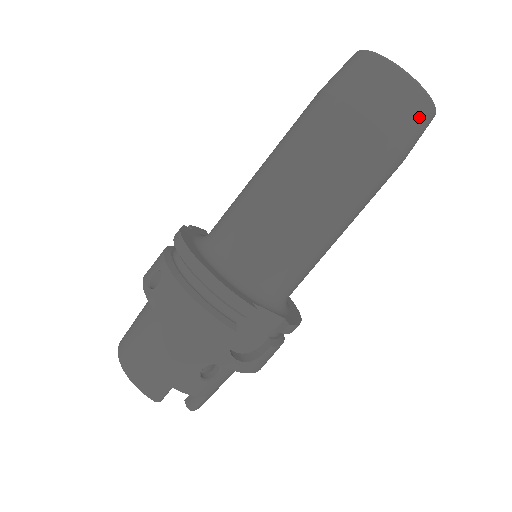
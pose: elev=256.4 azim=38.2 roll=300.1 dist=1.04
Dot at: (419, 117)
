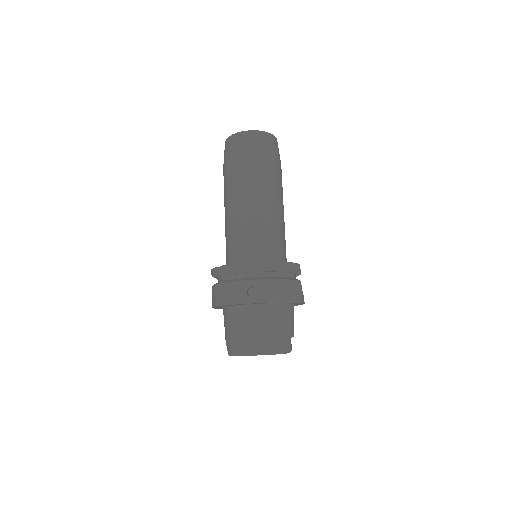
Dot at: occluded
